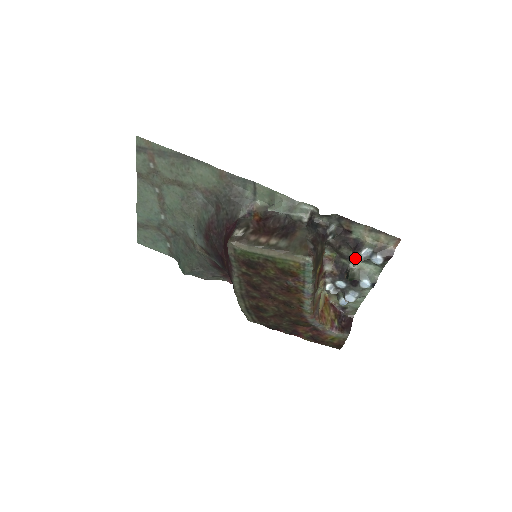
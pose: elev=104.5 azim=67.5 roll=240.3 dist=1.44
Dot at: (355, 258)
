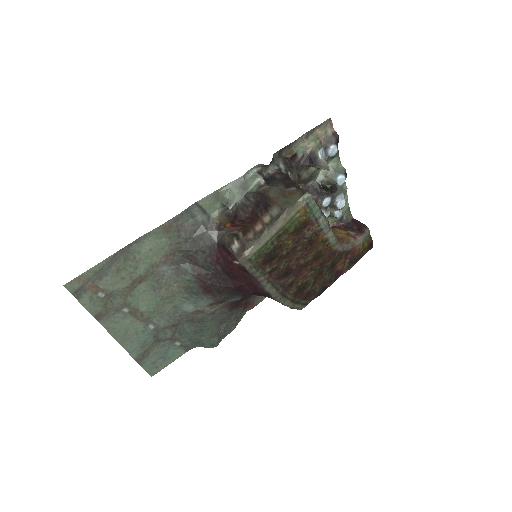
Dot at: (321, 166)
